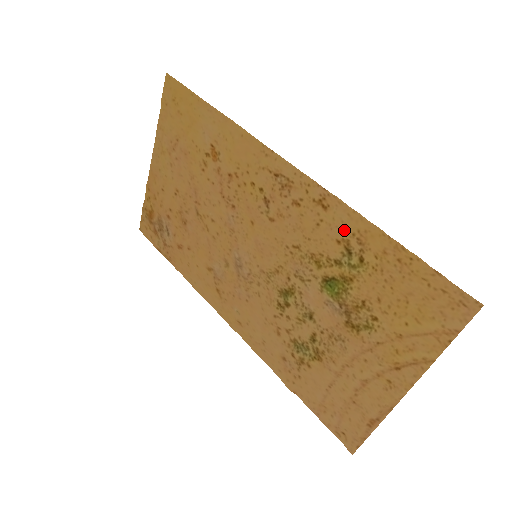
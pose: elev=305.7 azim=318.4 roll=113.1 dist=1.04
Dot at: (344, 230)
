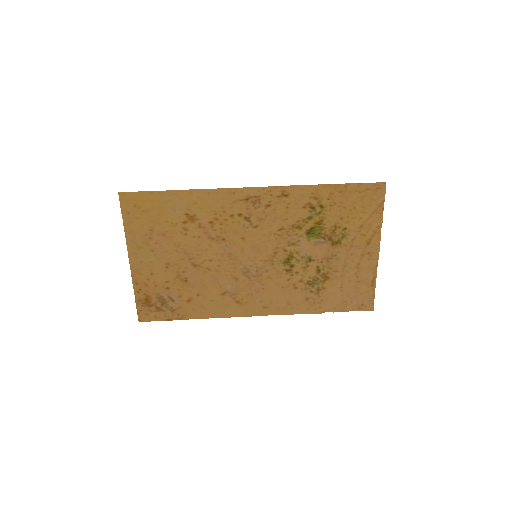
Dot at: (304, 199)
